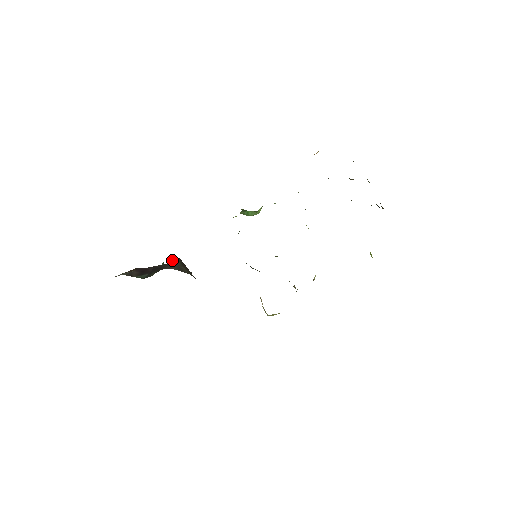
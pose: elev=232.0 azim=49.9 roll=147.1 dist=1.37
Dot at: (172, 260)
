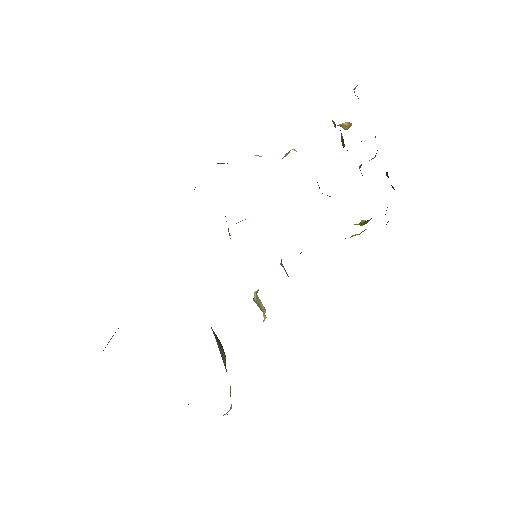
Dot at: occluded
